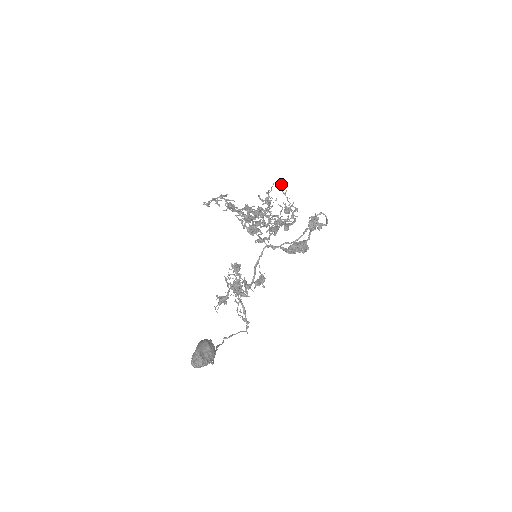
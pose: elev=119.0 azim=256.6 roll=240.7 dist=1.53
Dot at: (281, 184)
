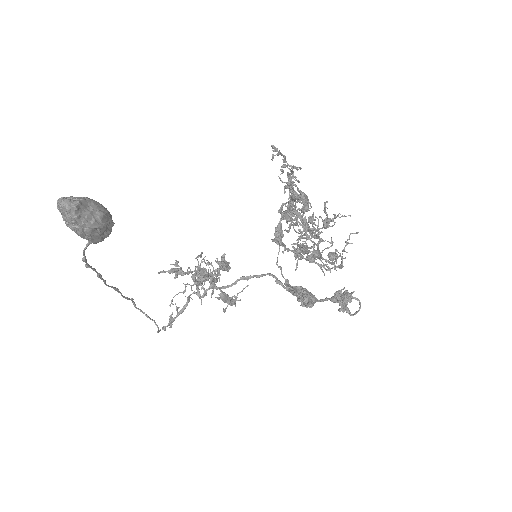
Dot at: (353, 233)
